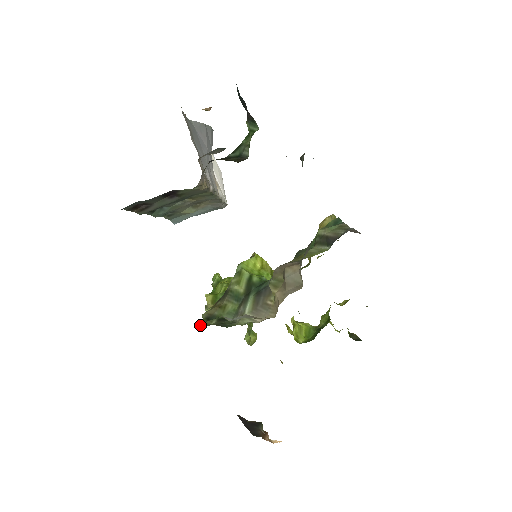
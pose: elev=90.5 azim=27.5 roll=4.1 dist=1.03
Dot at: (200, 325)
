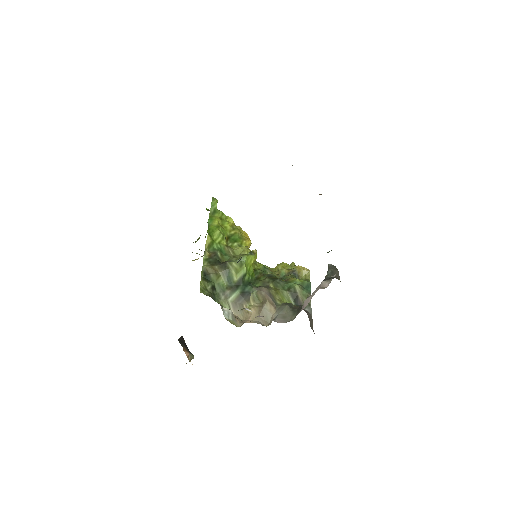
Dot at: (201, 282)
